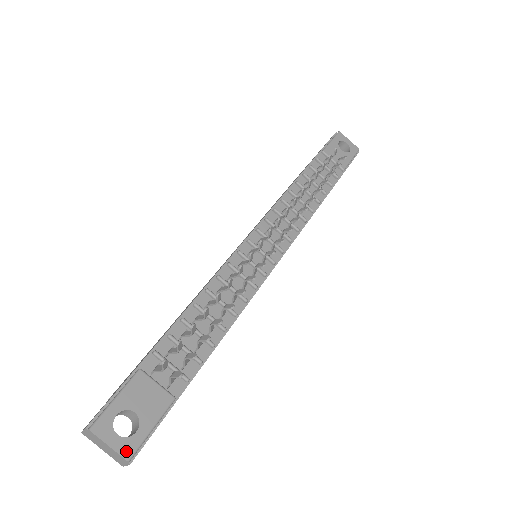
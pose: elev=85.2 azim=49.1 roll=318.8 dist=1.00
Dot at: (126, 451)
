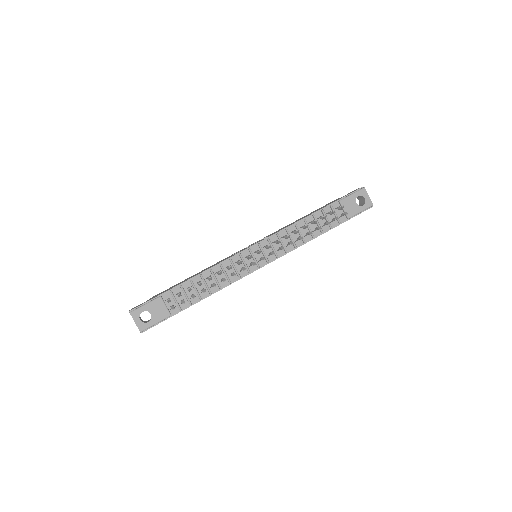
Dot at: (141, 328)
